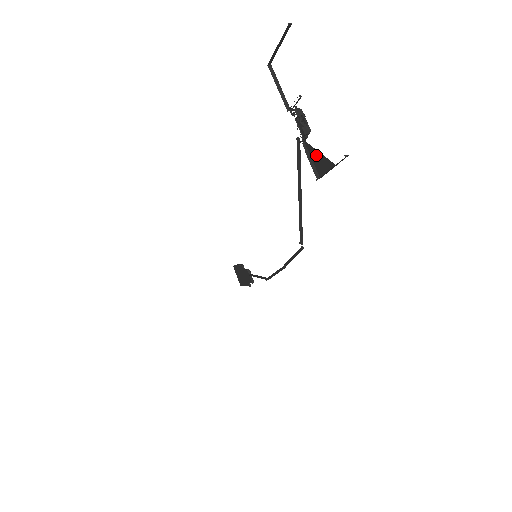
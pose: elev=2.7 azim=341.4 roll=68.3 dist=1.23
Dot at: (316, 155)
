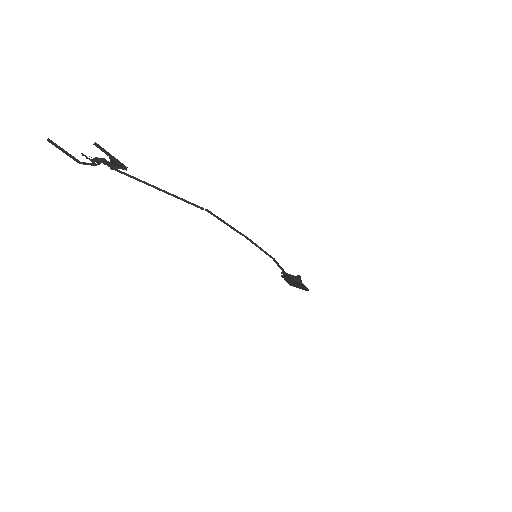
Dot at: (113, 163)
